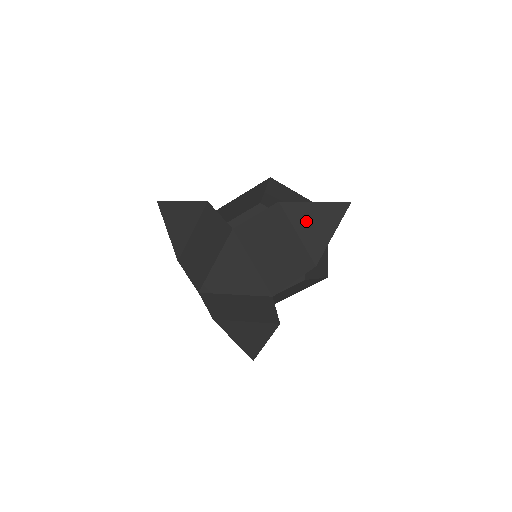
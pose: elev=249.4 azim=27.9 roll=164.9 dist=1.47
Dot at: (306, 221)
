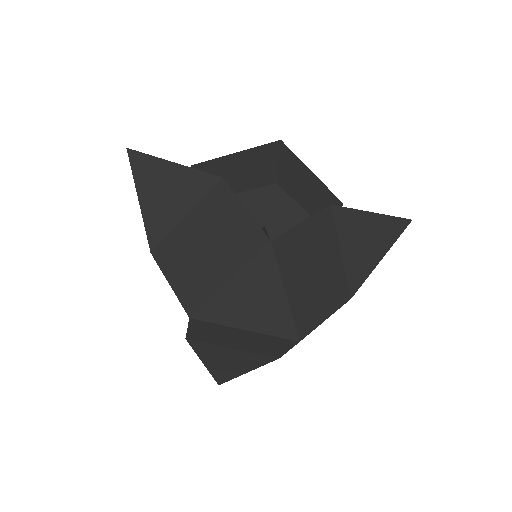
Dot at: (356, 237)
